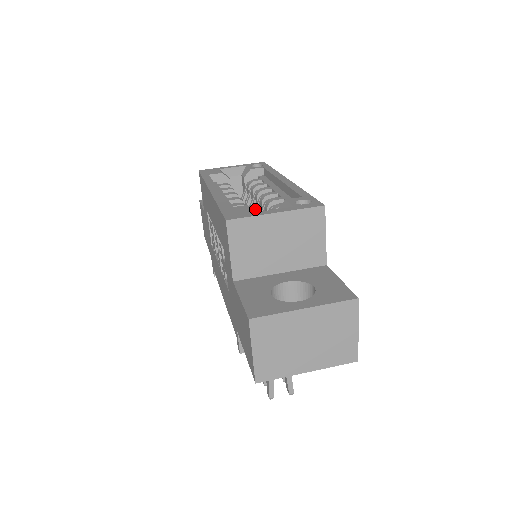
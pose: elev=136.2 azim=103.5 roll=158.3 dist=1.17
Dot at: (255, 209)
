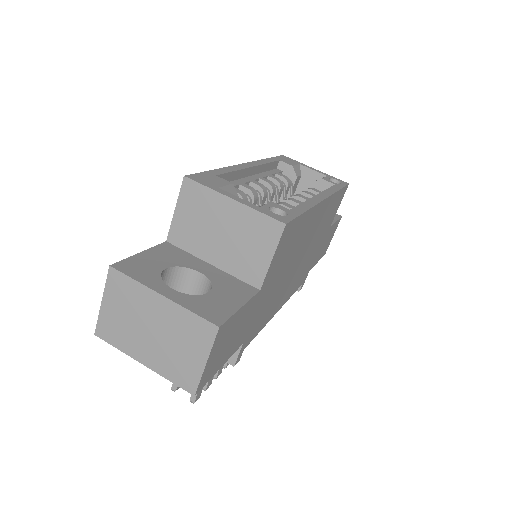
Dot at: occluded
